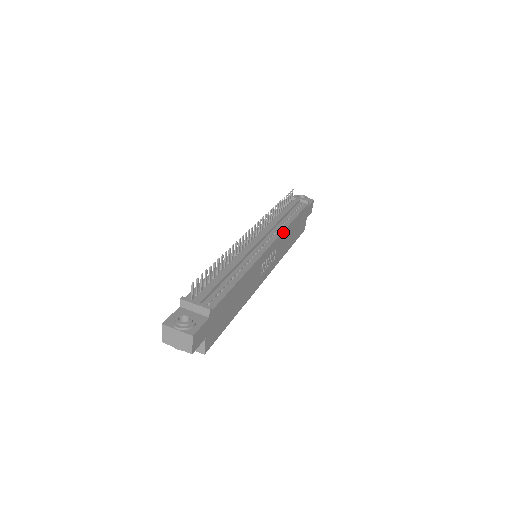
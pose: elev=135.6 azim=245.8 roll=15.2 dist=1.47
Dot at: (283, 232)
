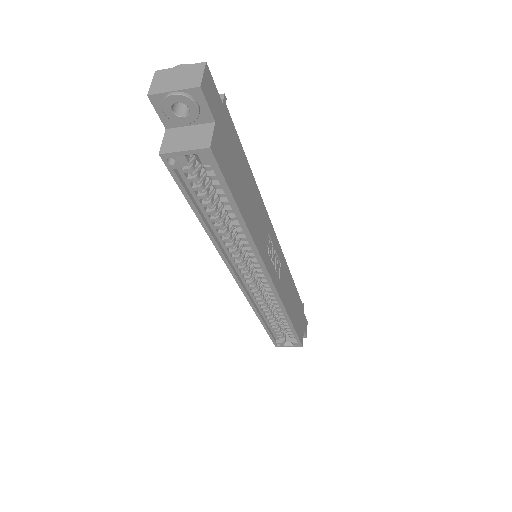
Dot at: (285, 262)
